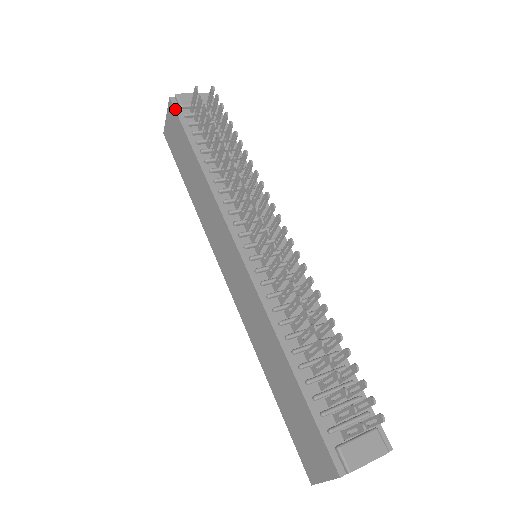
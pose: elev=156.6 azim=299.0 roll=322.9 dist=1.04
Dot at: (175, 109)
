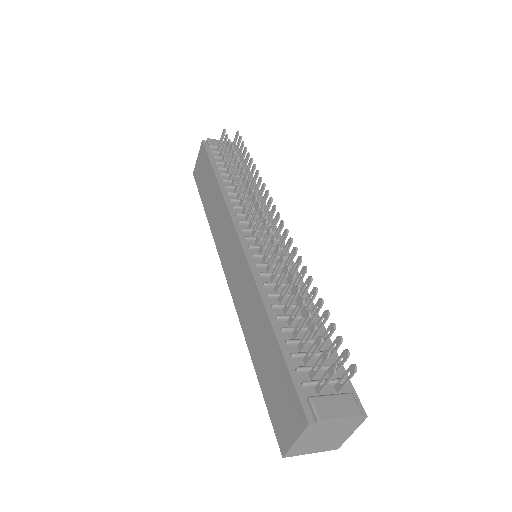
Dot at: (205, 147)
